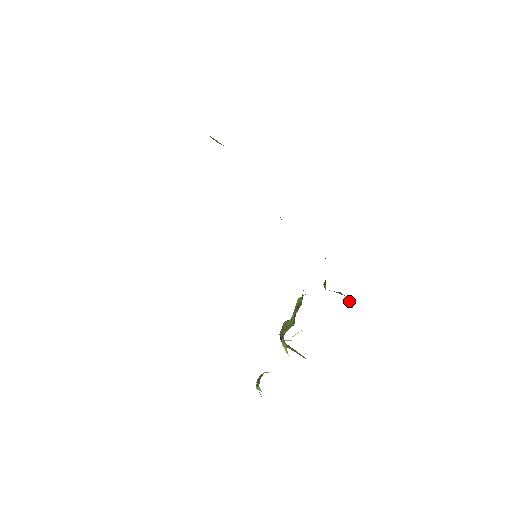
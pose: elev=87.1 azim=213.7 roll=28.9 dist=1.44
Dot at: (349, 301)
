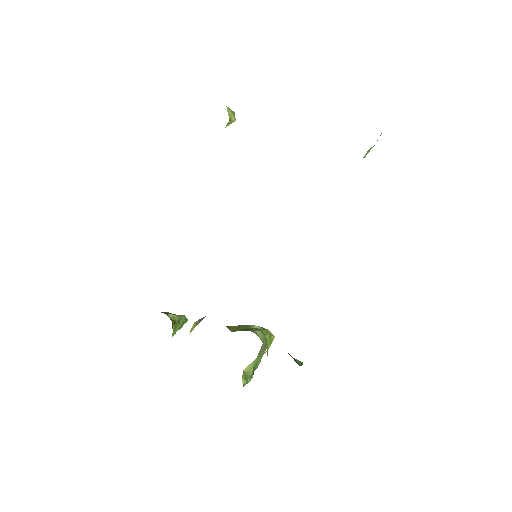
Dot at: occluded
